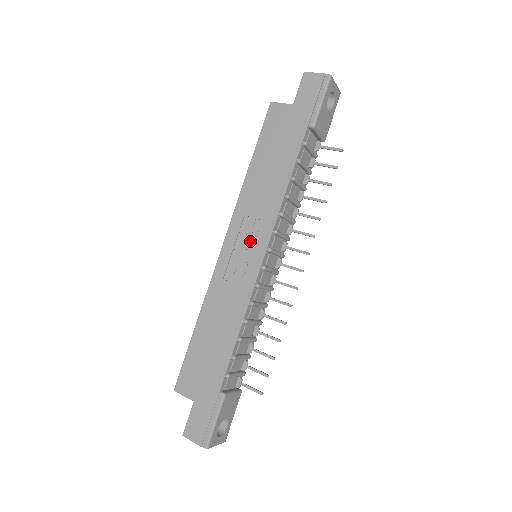
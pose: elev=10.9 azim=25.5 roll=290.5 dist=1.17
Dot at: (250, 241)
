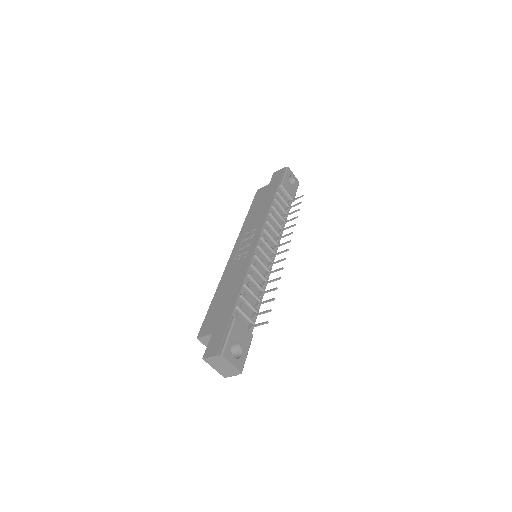
Dot at: (249, 241)
